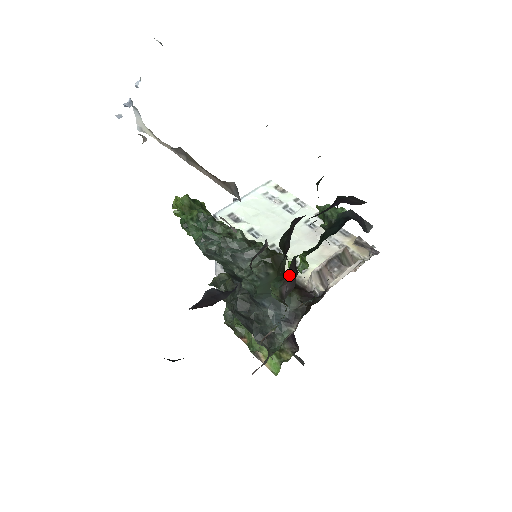
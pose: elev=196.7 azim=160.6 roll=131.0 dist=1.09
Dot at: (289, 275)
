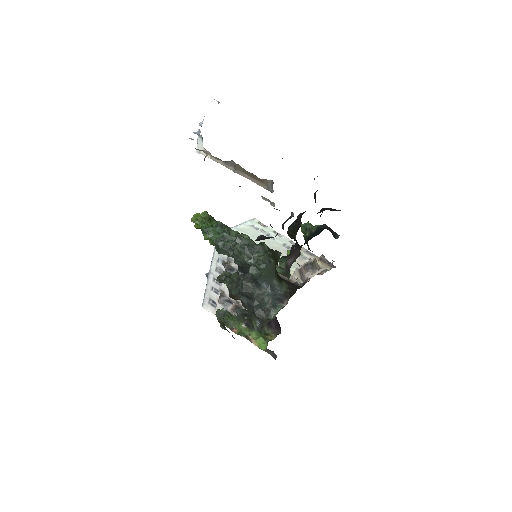
Dot at: (292, 253)
